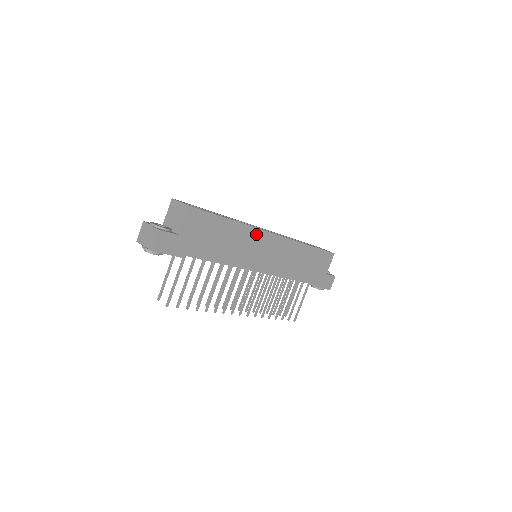
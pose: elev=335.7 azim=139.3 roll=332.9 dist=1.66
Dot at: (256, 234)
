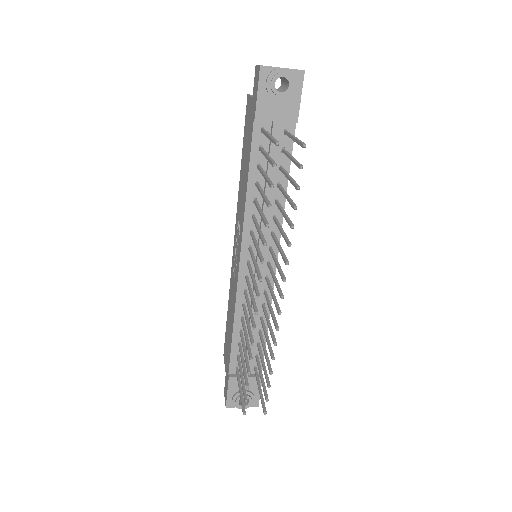
Dot at: occluded
